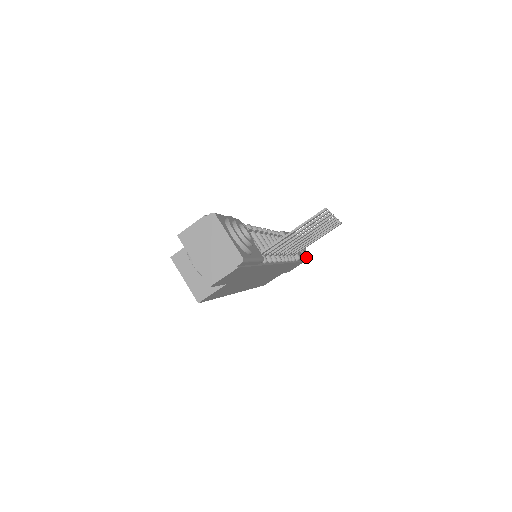
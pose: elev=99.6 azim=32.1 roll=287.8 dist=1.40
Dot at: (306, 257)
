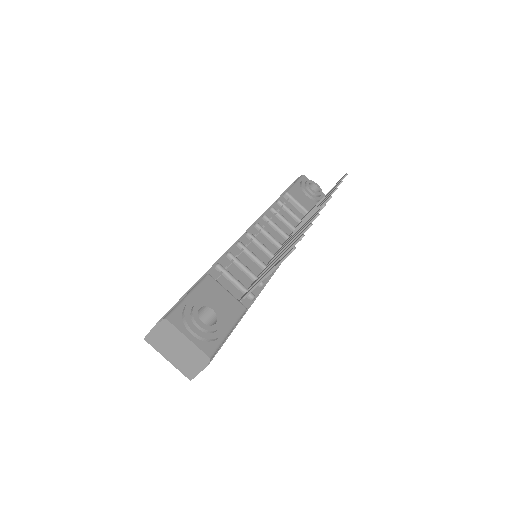
Dot at: occluded
